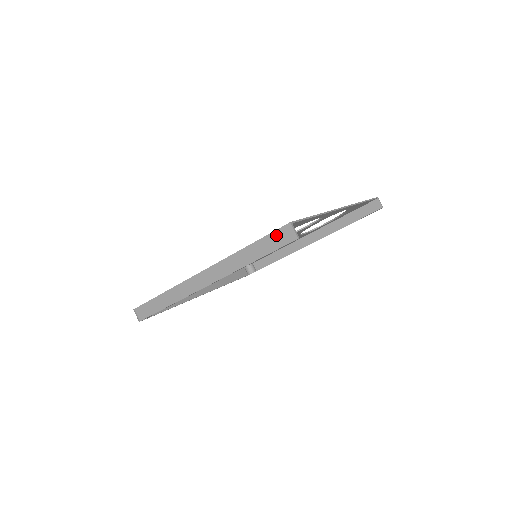
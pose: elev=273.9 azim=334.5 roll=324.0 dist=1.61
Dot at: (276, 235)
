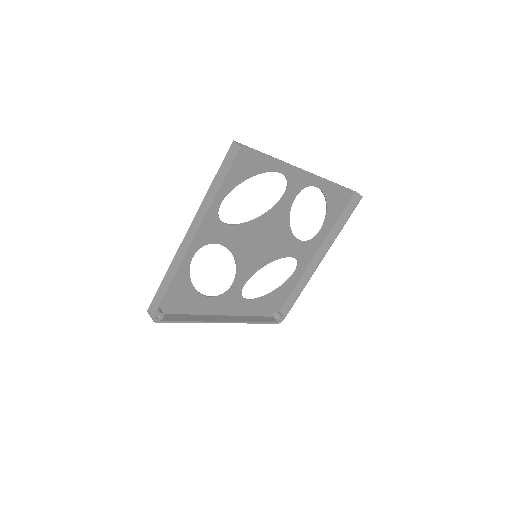
Dot at: (227, 157)
